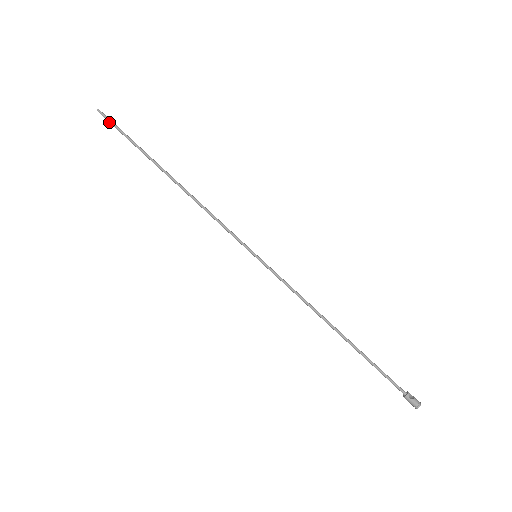
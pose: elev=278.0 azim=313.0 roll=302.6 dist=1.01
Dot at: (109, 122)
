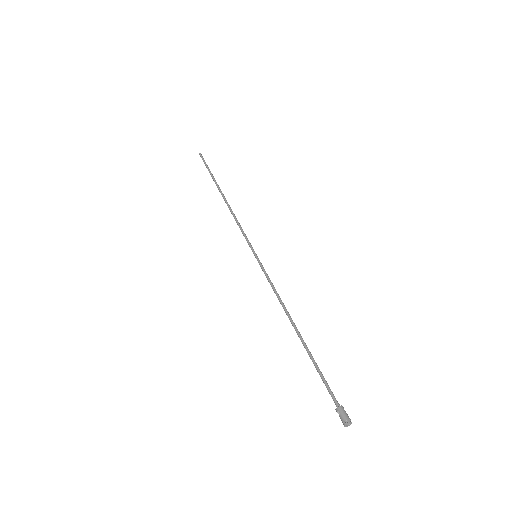
Dot at: (203, 160)
